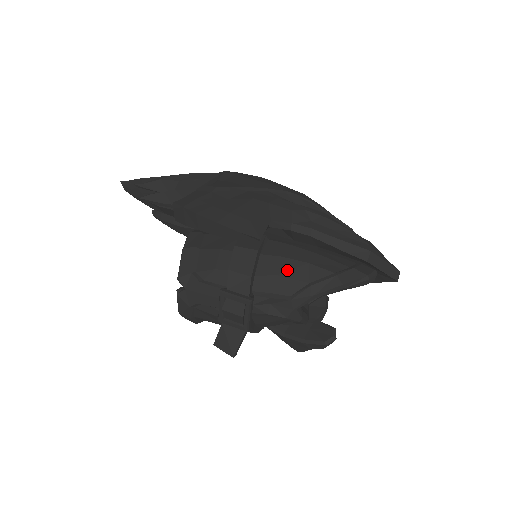
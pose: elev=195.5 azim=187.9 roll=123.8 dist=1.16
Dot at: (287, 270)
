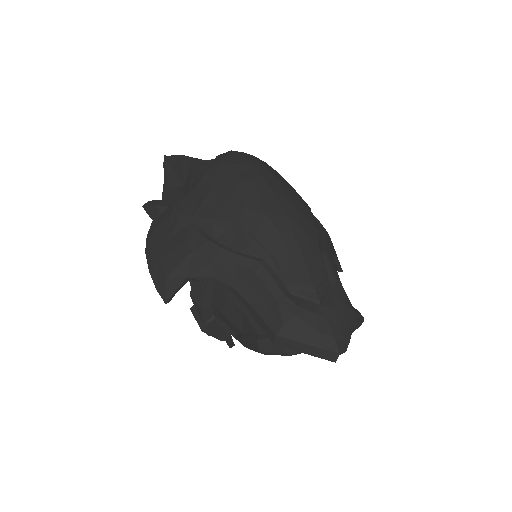
Dot at: (228, 312)
